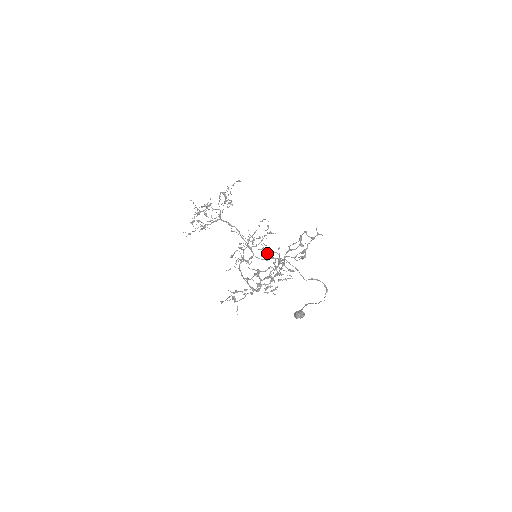
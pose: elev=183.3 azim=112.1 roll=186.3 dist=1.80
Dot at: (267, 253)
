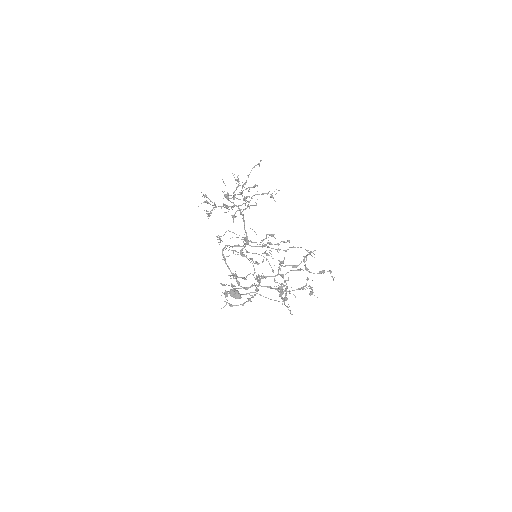
Dot at: occluded
